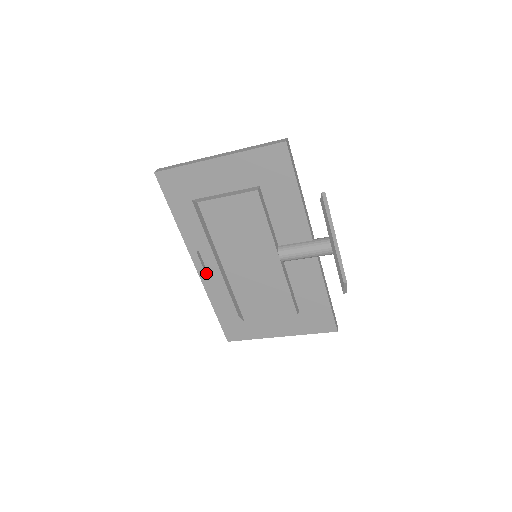
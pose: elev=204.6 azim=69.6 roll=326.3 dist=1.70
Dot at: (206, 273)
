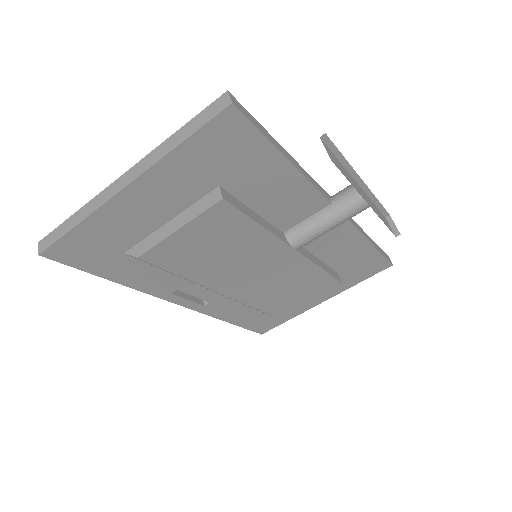
Dot at: (198, 302)
